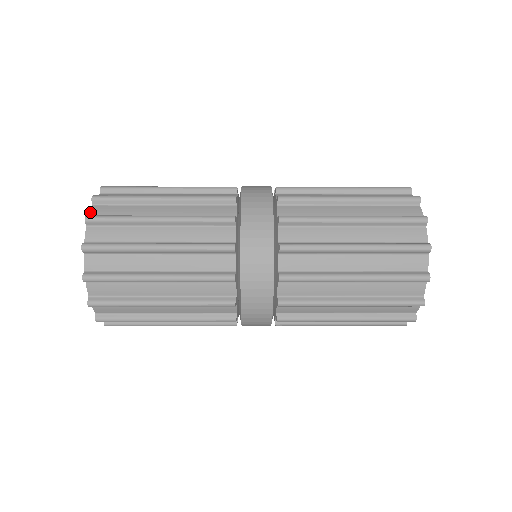
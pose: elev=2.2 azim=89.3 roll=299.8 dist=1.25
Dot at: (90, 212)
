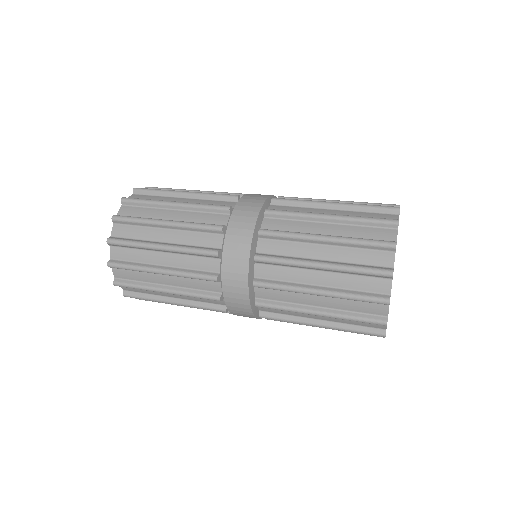
Dot at: (129, 197)
